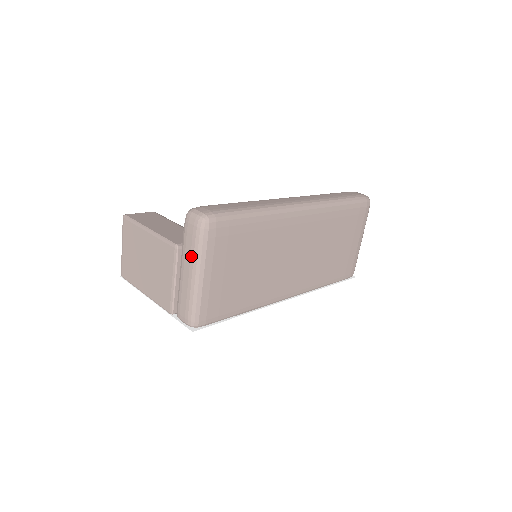
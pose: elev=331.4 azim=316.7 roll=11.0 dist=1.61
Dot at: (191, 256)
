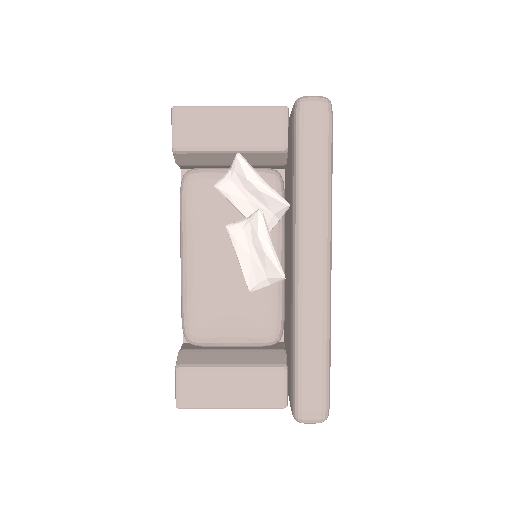
Dot at: occluded
